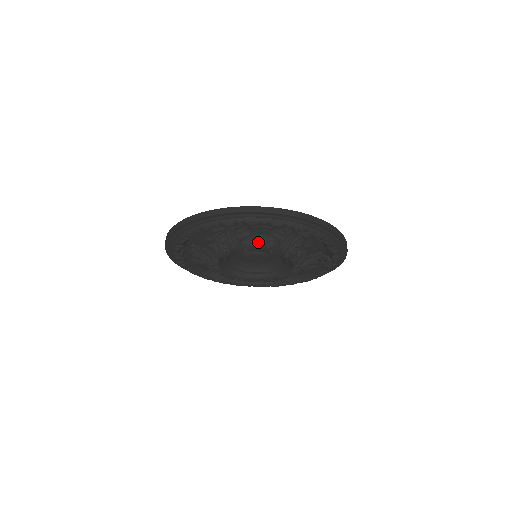
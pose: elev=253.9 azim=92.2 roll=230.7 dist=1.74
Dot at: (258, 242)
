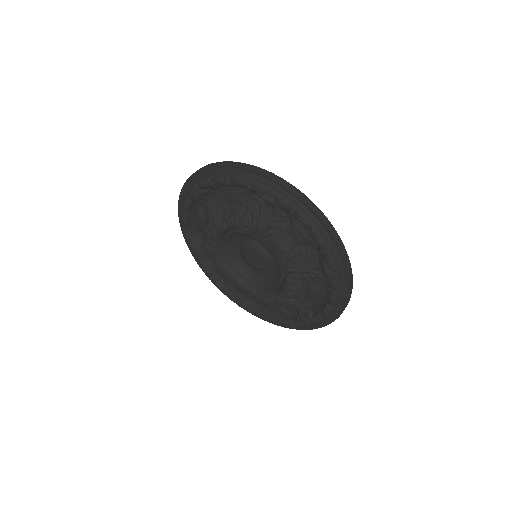
Dot at: (283, 243)
